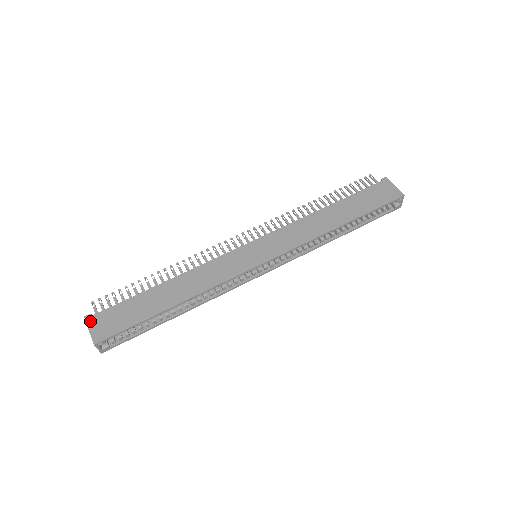
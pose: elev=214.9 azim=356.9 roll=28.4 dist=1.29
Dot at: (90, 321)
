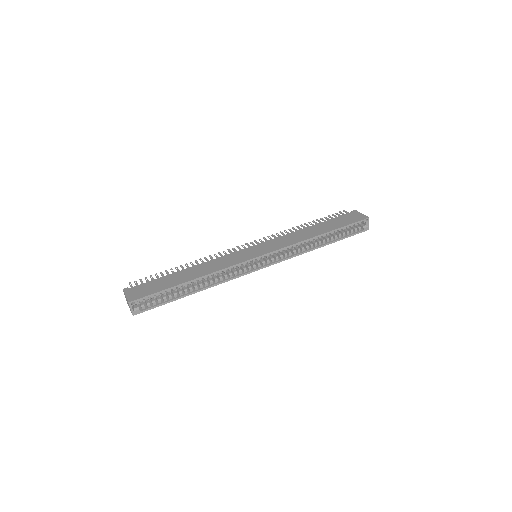
Dot at: (127, 291)
